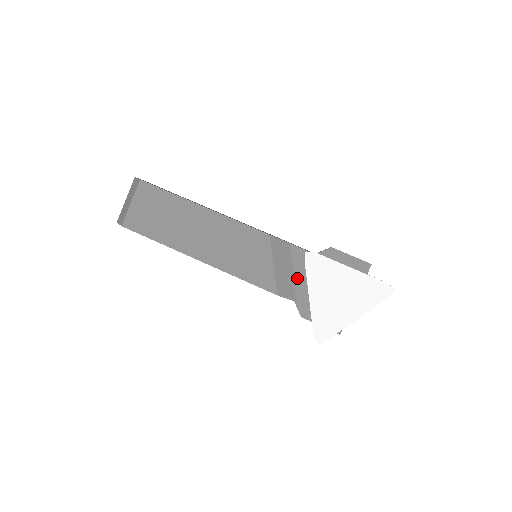
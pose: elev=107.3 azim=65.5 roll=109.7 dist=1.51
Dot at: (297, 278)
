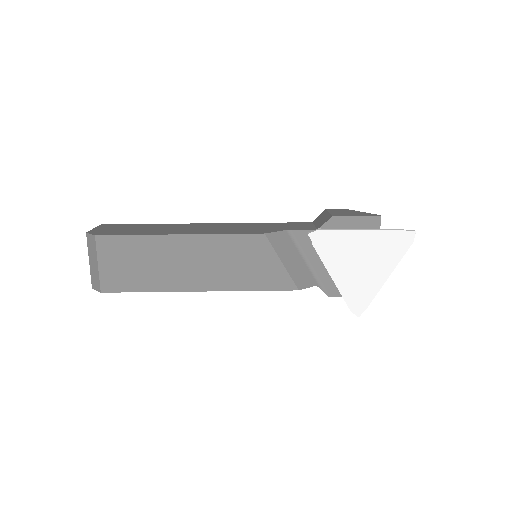
Dot at: (309, 261)
